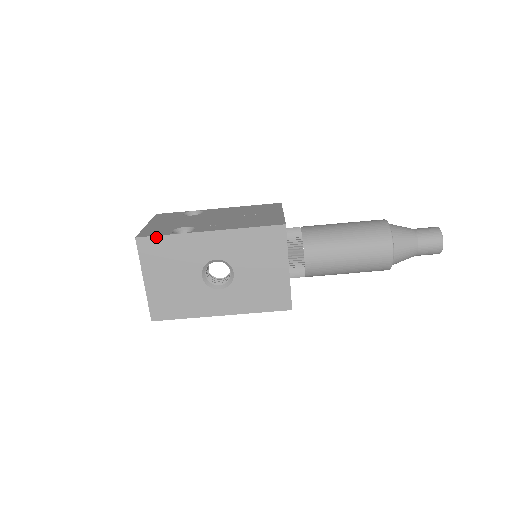
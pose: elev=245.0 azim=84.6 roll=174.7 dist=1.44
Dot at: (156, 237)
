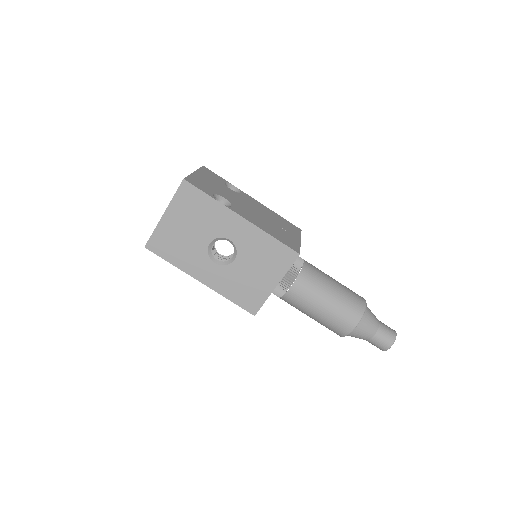
Dot at: (199, 191)
